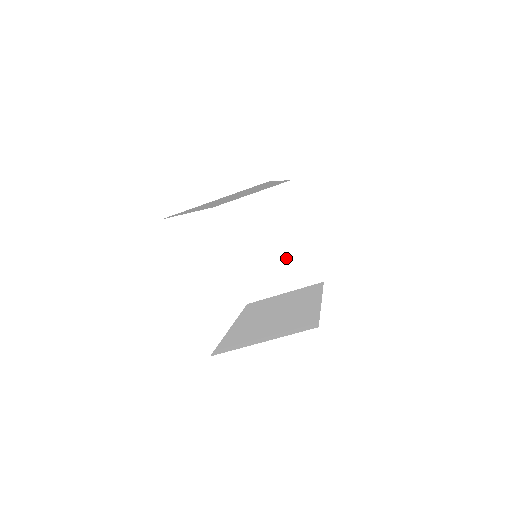
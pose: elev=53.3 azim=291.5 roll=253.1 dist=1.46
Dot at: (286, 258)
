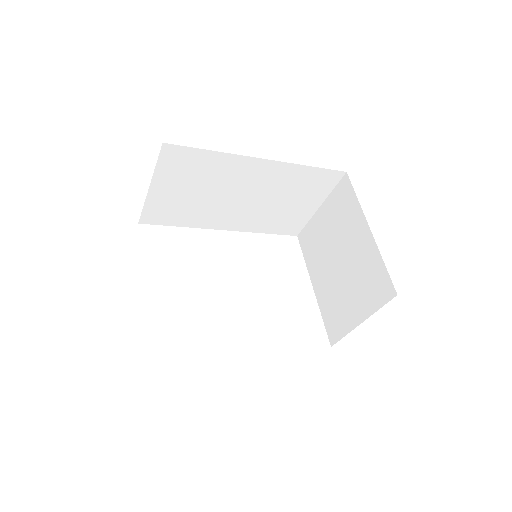
Dot at: (356, 273)
